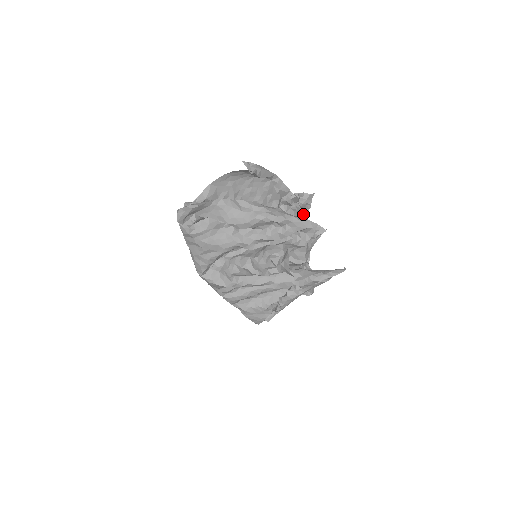
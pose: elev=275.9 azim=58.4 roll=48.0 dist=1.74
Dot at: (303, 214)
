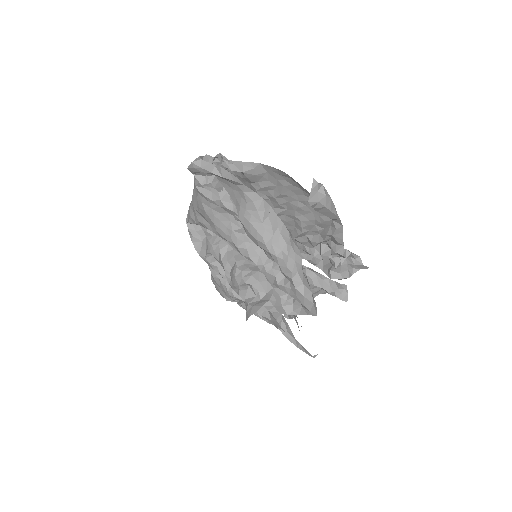
Dot at: (332, 276)
